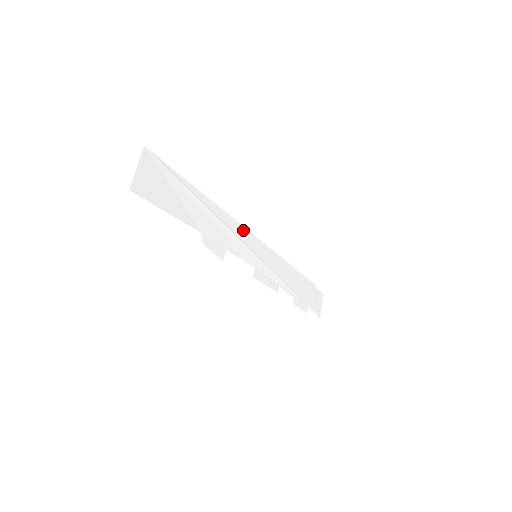
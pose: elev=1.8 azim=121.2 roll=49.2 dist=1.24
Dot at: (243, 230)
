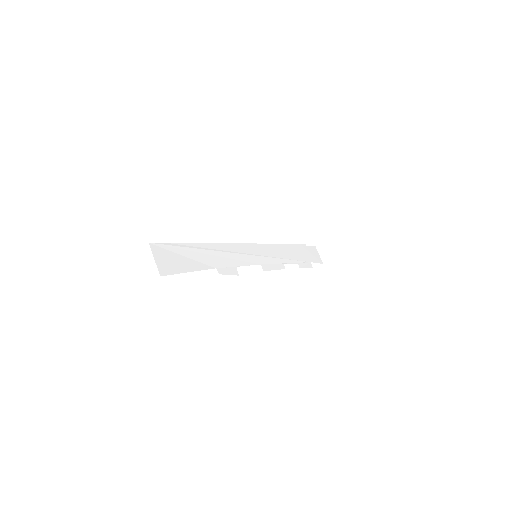
Dot at: (237, 246)
